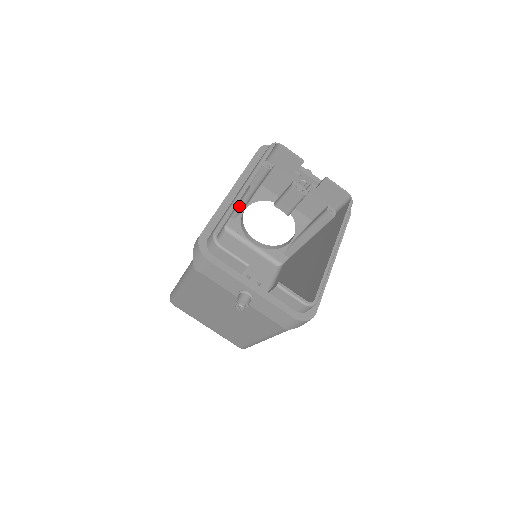
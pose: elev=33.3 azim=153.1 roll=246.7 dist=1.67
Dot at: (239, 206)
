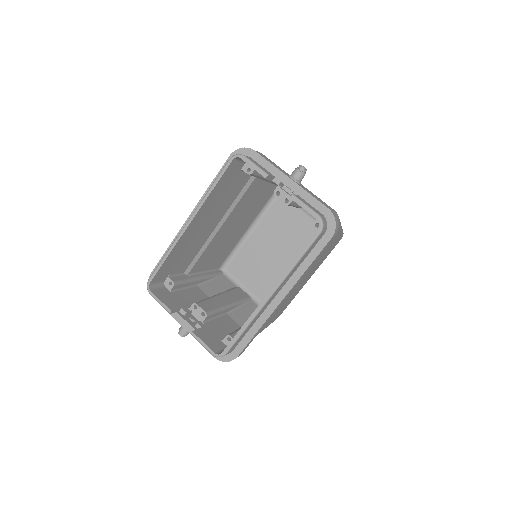
Dot at: occluded
